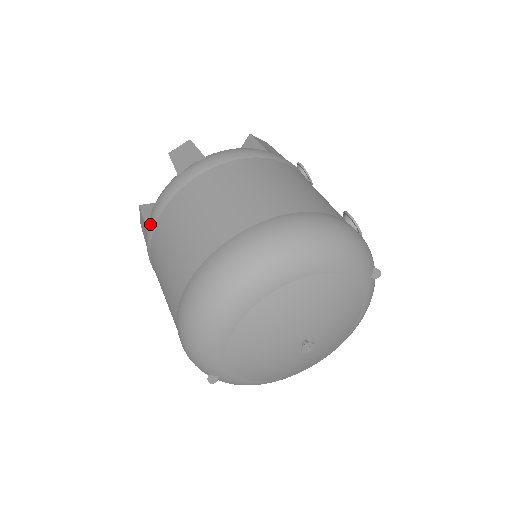
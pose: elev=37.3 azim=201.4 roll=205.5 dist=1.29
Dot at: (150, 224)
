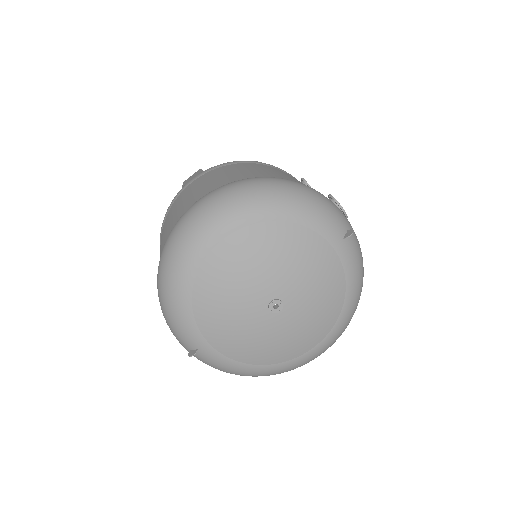
Dot at: (160, 233)
